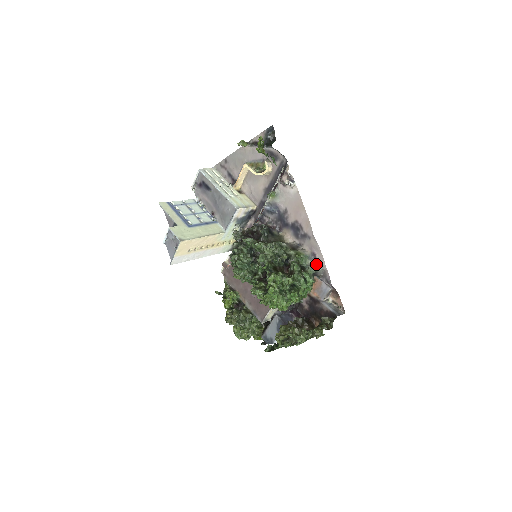
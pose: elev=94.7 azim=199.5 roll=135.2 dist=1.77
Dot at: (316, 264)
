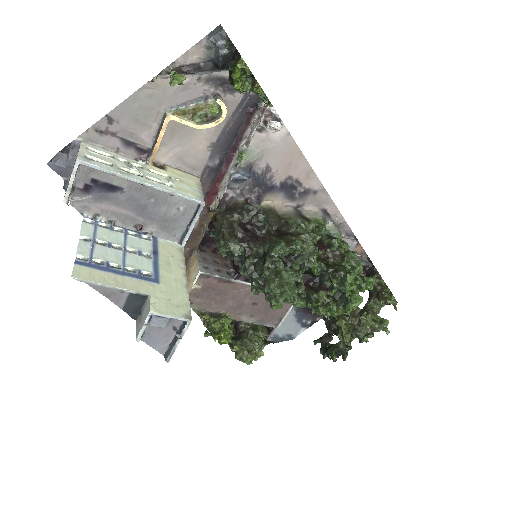
Dot at: (333, 222)
